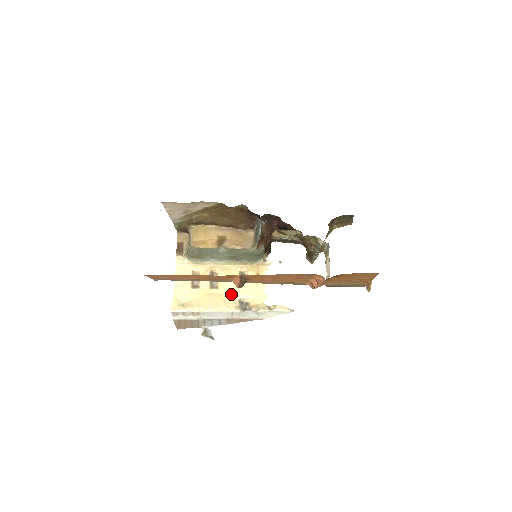
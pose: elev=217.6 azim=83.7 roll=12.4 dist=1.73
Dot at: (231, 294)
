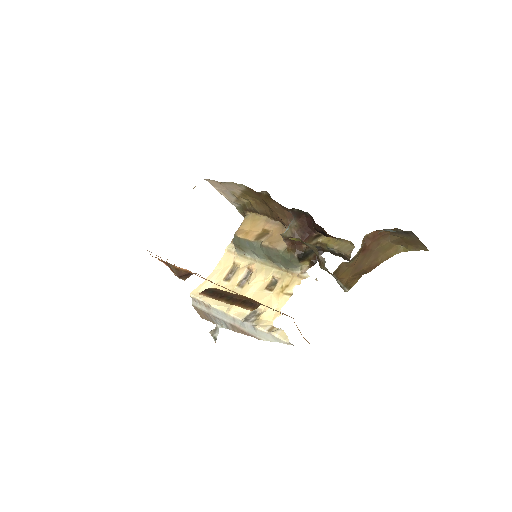
Dot at: occluded
